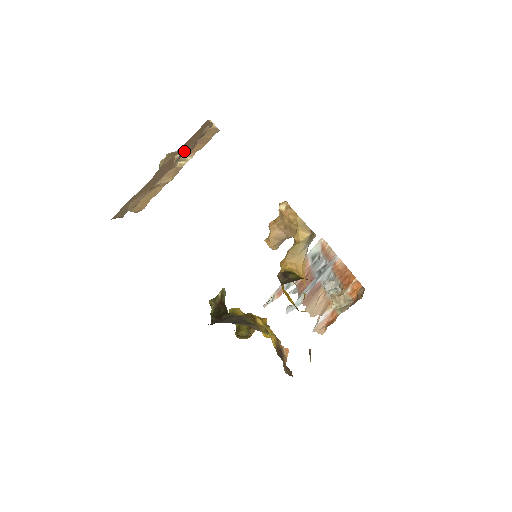
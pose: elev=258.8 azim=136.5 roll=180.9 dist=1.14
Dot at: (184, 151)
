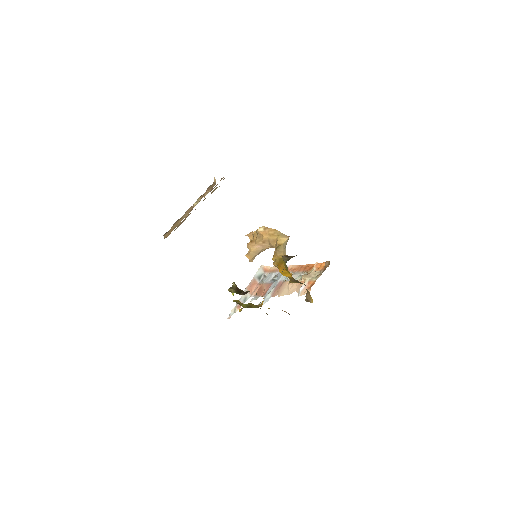
Dot at: occluded
